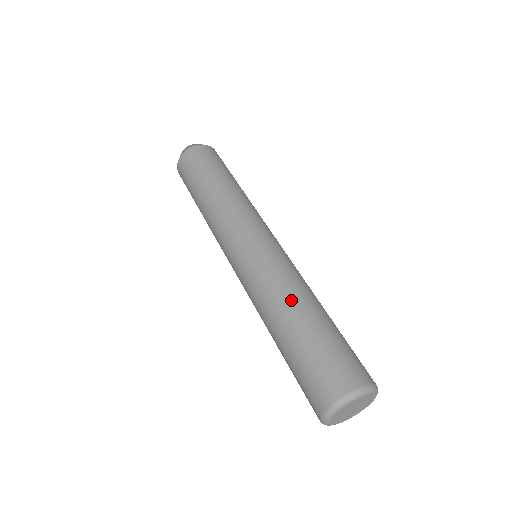
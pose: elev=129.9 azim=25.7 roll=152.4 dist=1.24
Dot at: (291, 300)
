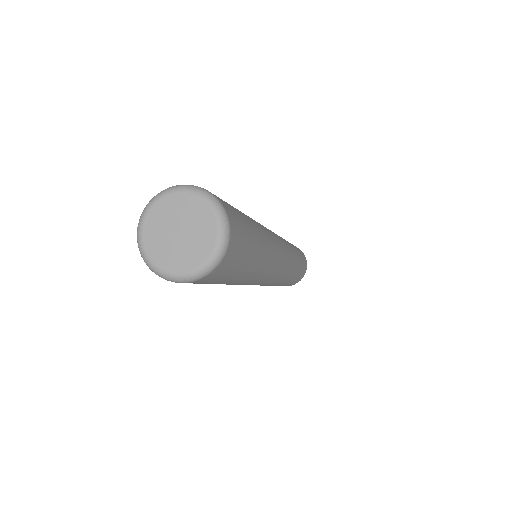
Dot at: occluded
